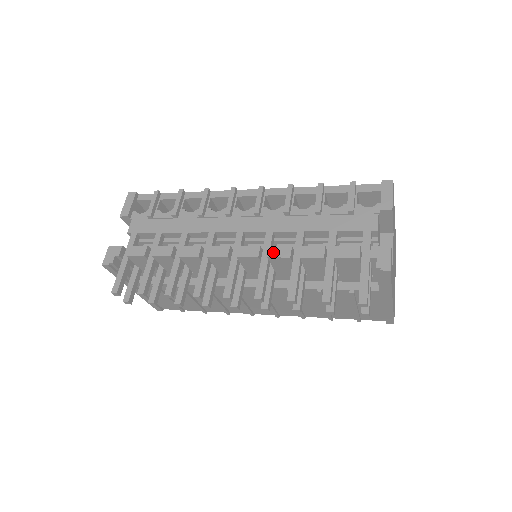
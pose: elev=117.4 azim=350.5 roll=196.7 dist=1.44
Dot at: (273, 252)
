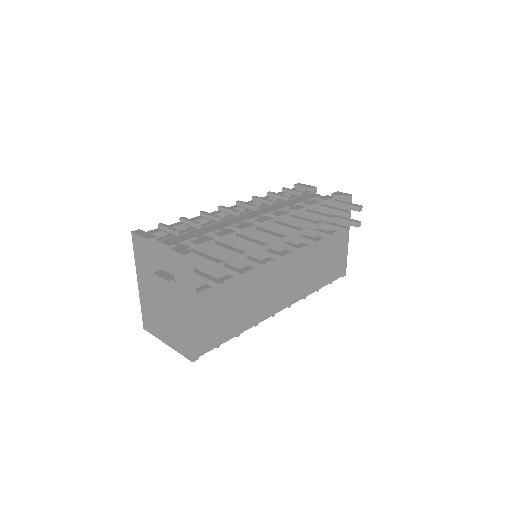
Dot at: (294, 208)
